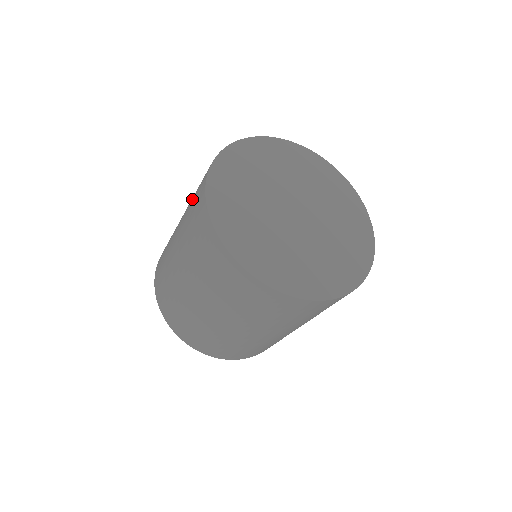
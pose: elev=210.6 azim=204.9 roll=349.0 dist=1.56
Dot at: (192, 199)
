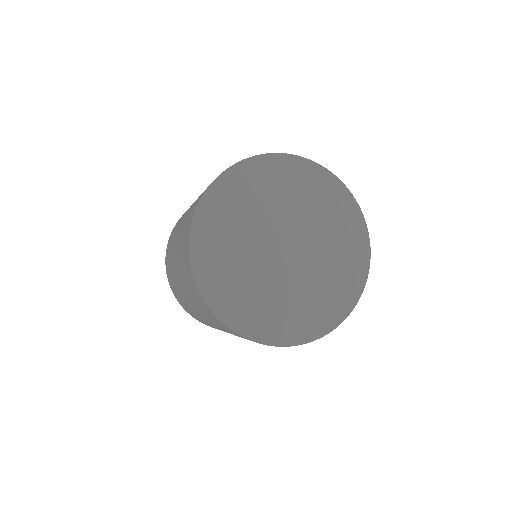
Dot at: (185, 281)
